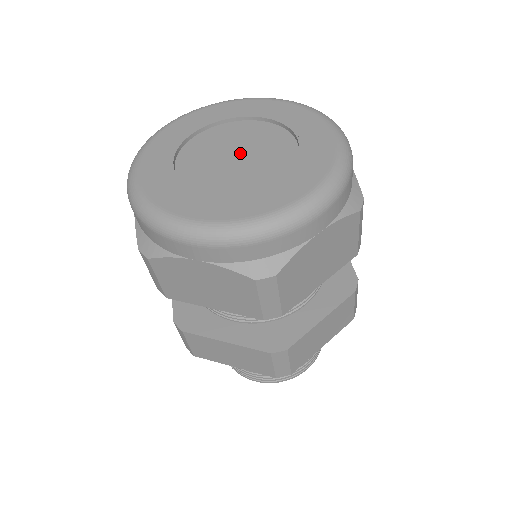
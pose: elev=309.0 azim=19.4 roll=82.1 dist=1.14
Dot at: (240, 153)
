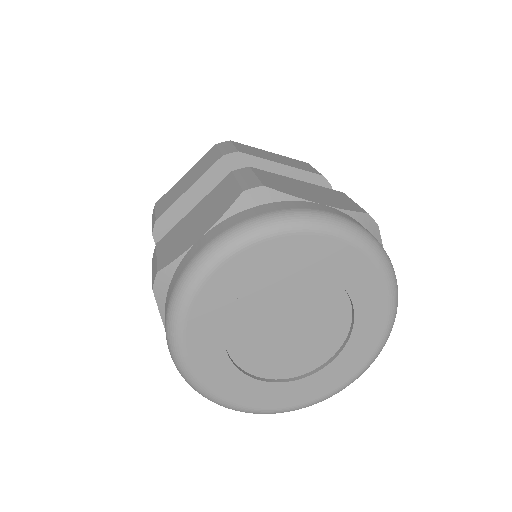
Dot at: (294, 329)
